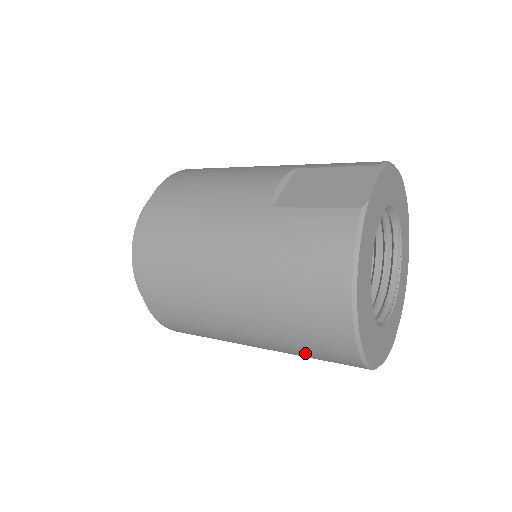
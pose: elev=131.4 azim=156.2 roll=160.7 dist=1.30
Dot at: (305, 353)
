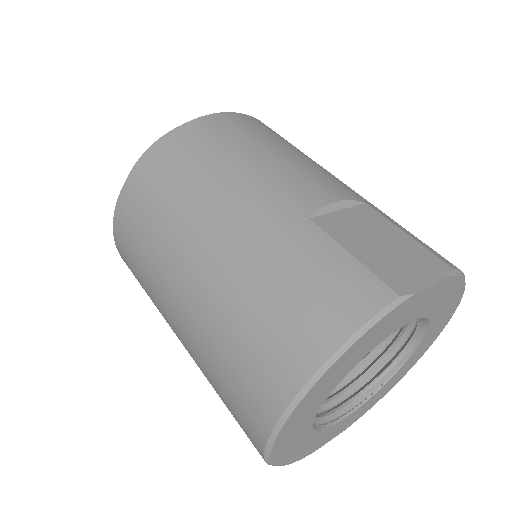
Dot at: (218, 389)
